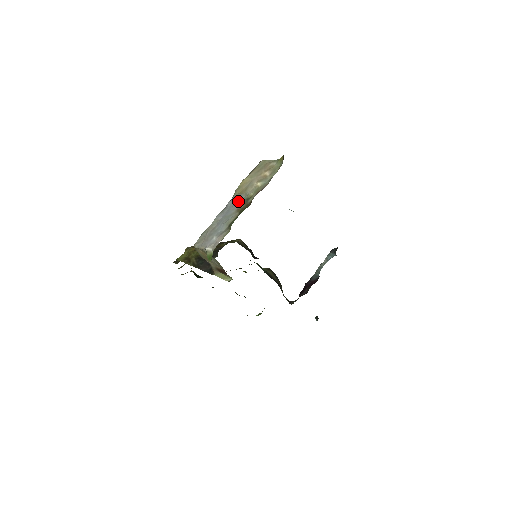
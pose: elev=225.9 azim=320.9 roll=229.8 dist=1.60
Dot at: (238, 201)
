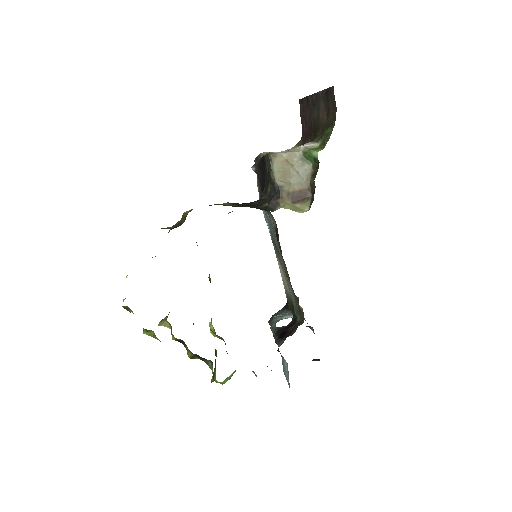
Dot at: occluded
